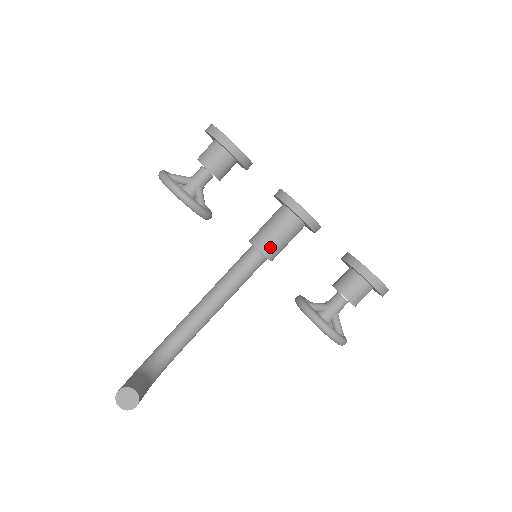
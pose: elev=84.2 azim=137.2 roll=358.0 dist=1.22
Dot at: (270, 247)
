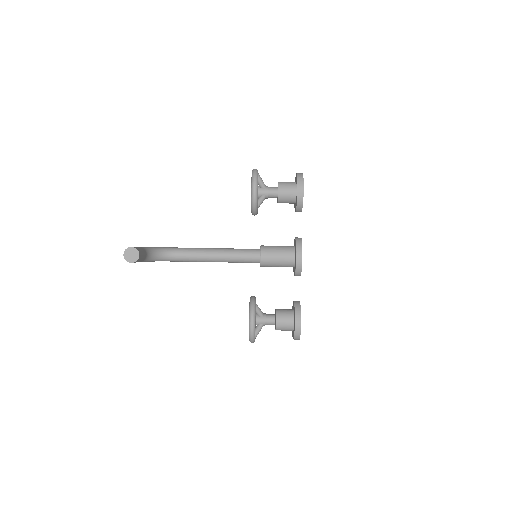
Dot at: (267, 259)
